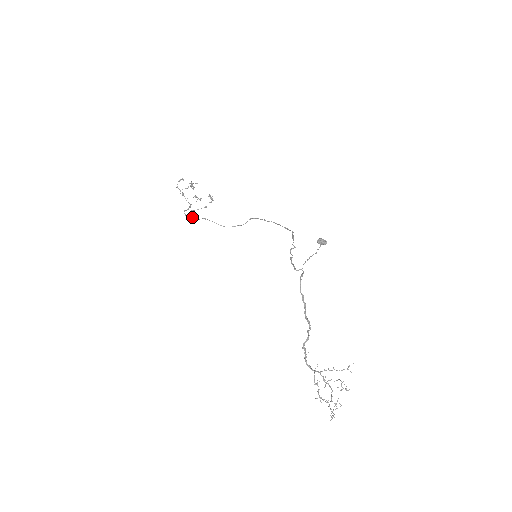
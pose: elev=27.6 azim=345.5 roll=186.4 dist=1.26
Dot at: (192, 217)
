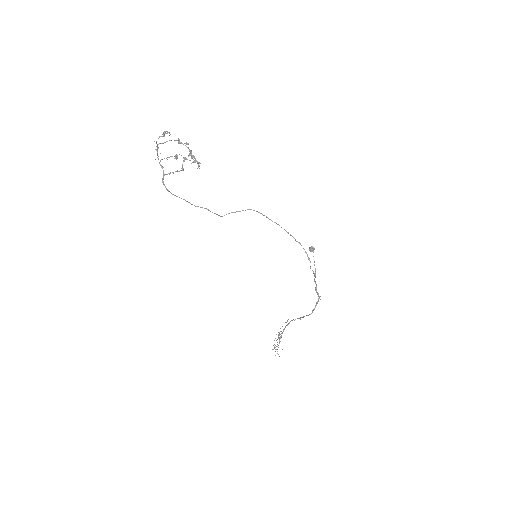
Dot at: (184, 199)
